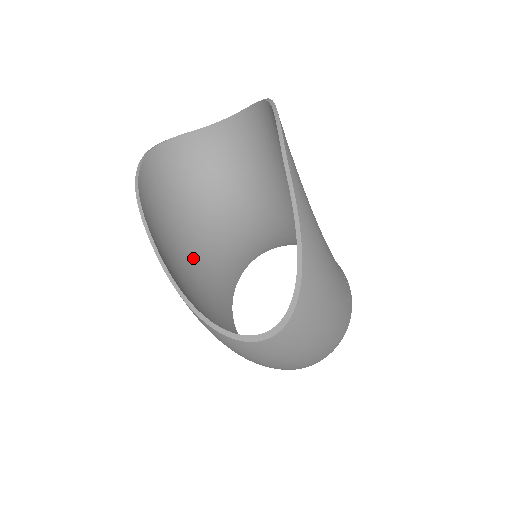
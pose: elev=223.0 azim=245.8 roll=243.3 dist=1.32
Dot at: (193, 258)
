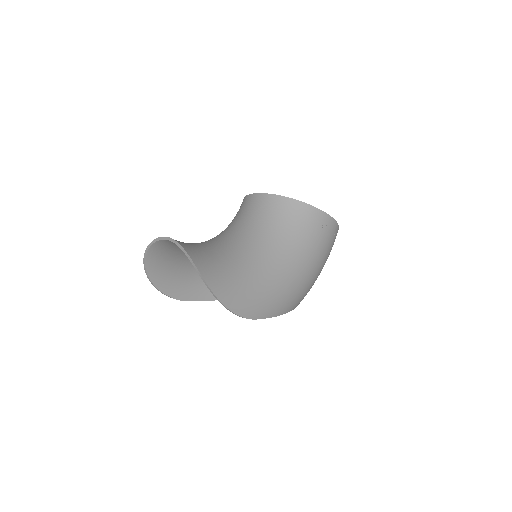
Dot at: occluded
